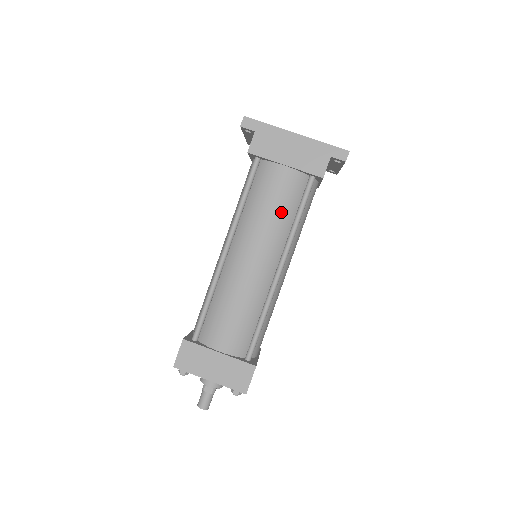
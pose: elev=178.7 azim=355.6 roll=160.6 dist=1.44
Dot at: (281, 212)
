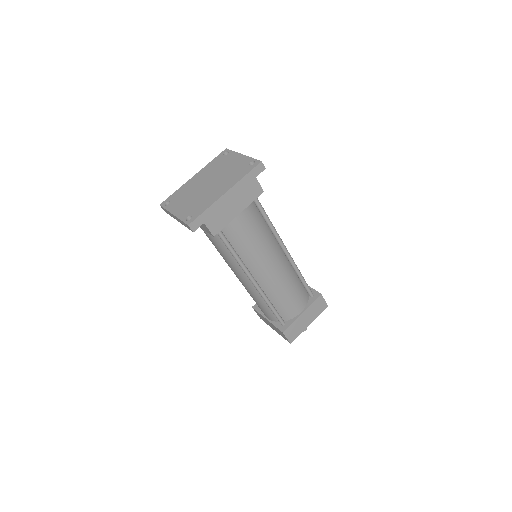
Dot at: (261, 233)
